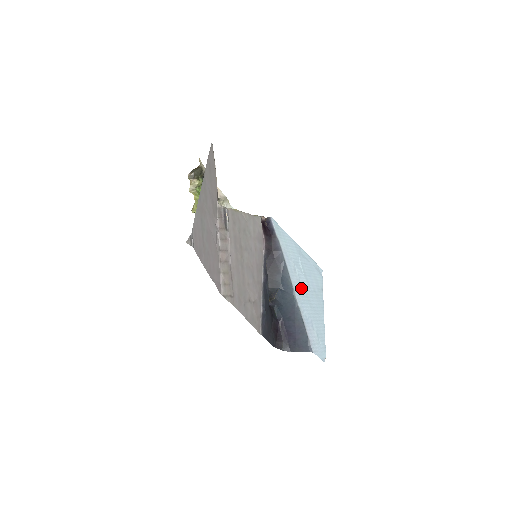
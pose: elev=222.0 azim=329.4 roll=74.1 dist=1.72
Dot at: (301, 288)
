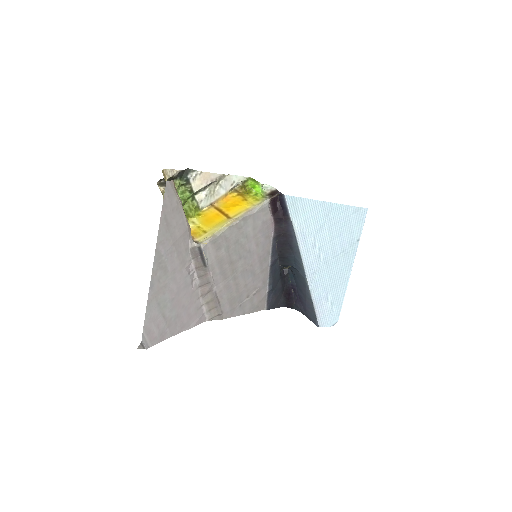
Dot at: (320, 263)
